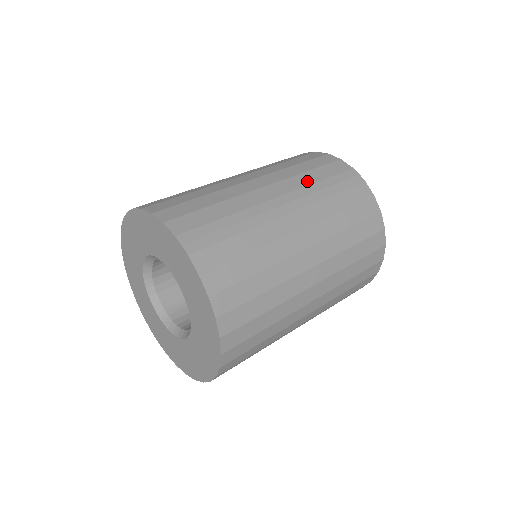
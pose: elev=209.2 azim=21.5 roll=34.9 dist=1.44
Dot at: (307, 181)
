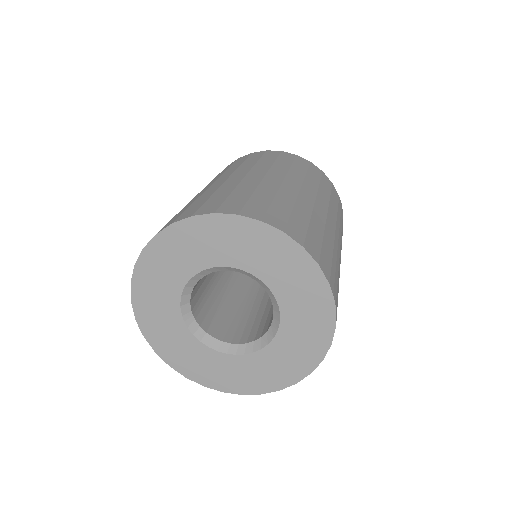
Dot at: (335, 210)
